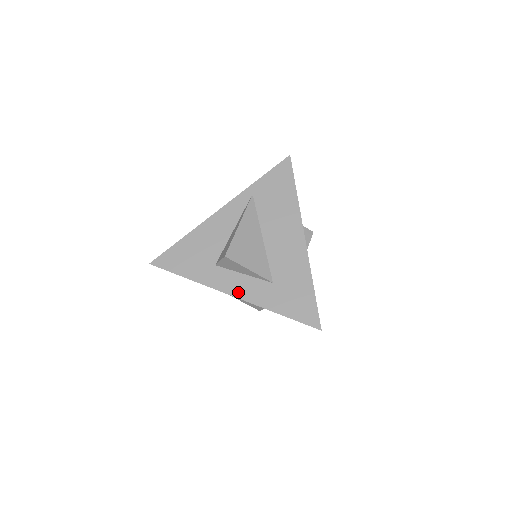
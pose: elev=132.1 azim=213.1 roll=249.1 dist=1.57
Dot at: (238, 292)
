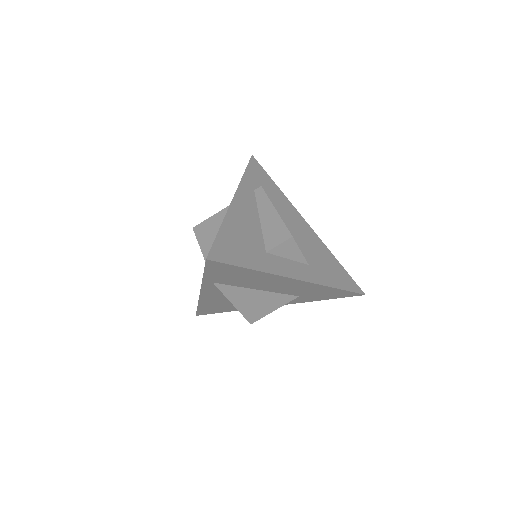
Dot at: occluded
